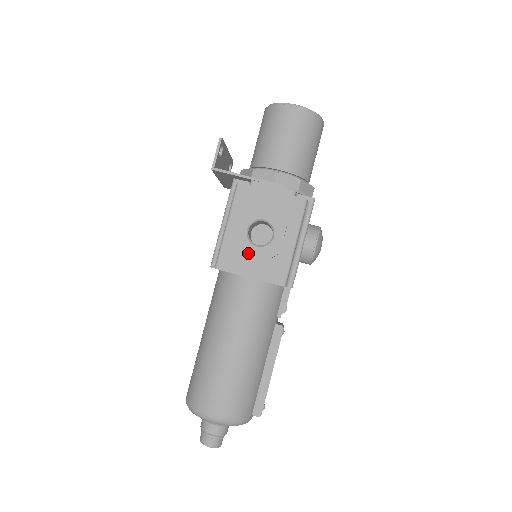
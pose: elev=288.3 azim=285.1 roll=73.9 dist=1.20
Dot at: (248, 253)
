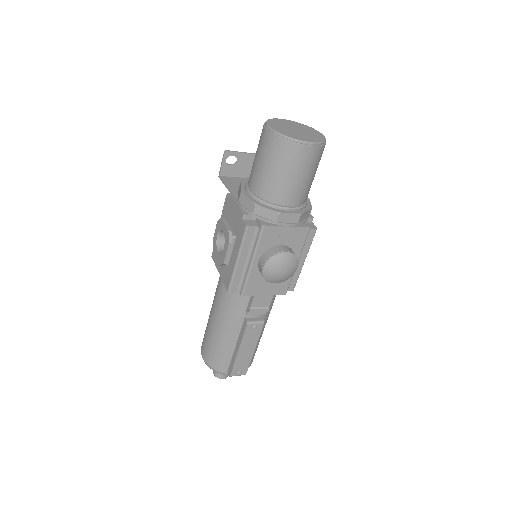
Dot at: (215, 254)
